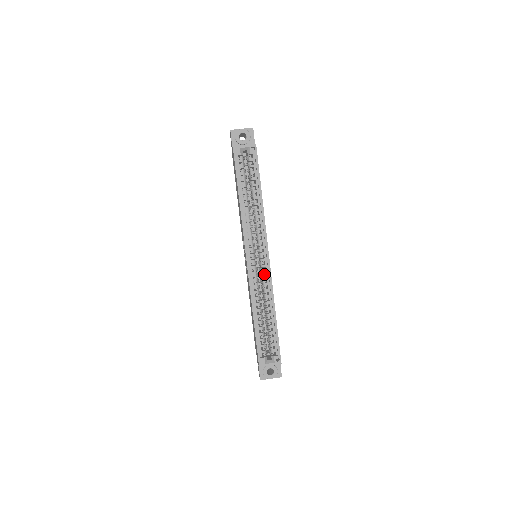
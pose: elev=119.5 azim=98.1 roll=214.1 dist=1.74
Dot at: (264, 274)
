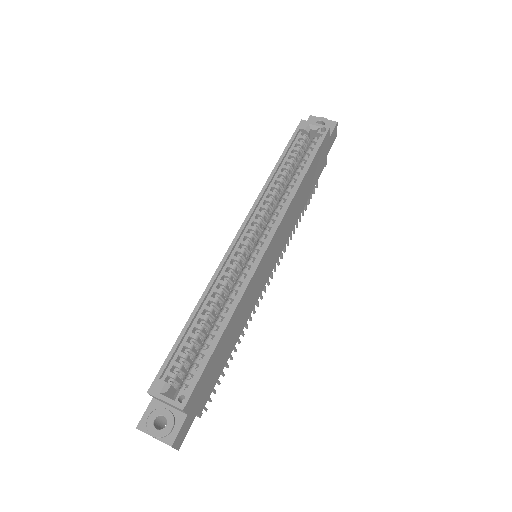
Dot at: (248, 267)
